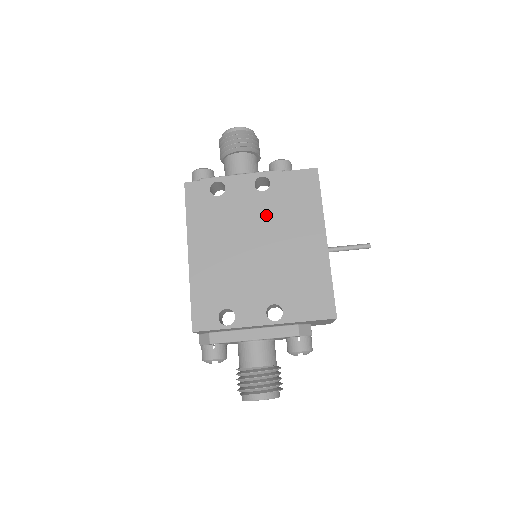
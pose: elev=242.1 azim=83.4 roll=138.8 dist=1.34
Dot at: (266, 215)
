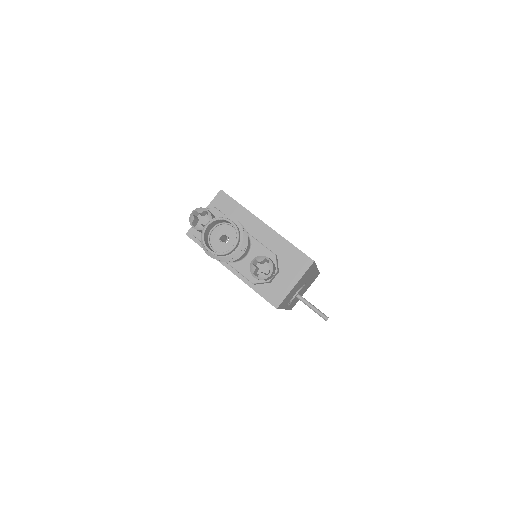
Dot at: occluded
